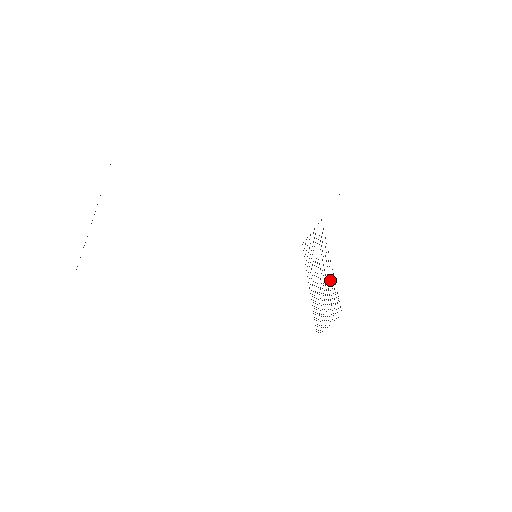
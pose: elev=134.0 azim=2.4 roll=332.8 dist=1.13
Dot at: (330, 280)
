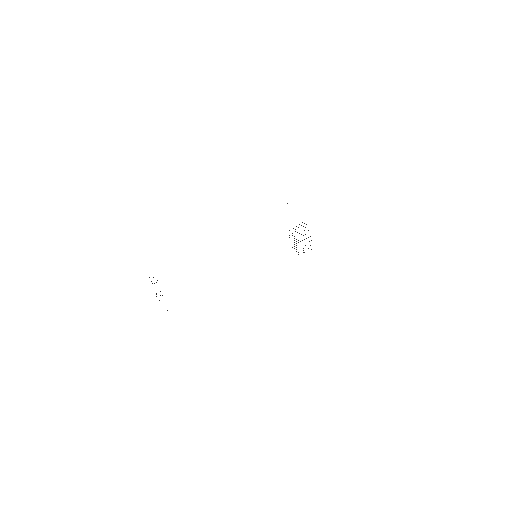
Dot at: occluded
